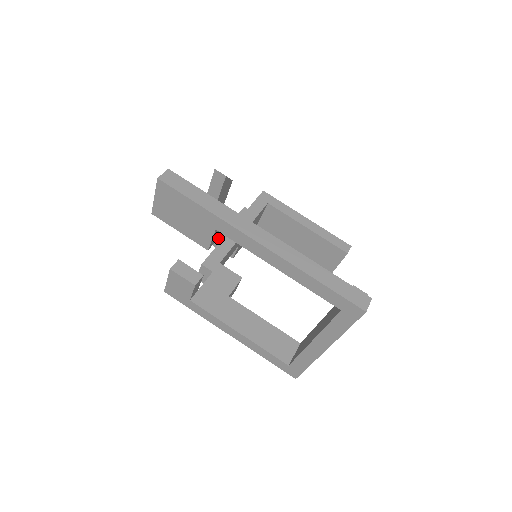
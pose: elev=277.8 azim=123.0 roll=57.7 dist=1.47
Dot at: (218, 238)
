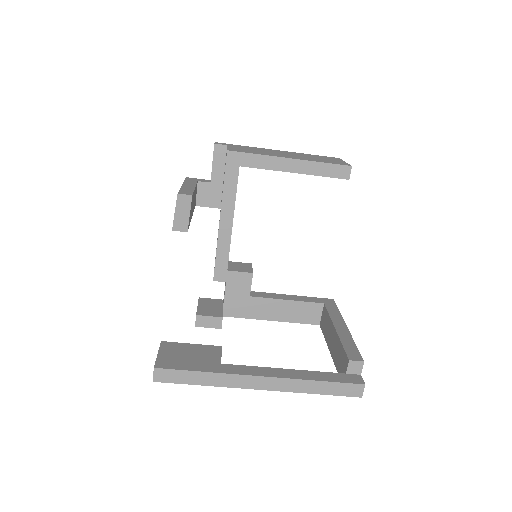
Dot at: (209, 205)
